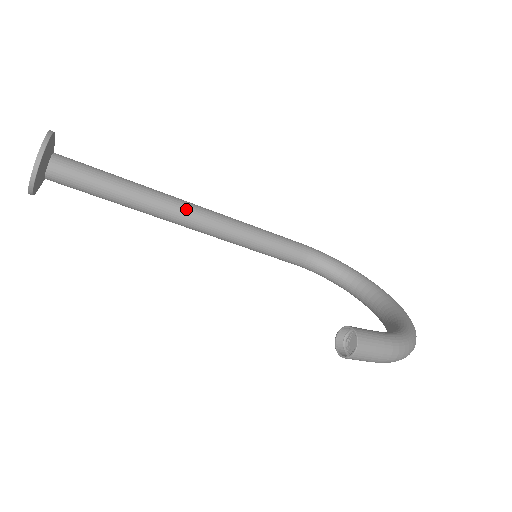
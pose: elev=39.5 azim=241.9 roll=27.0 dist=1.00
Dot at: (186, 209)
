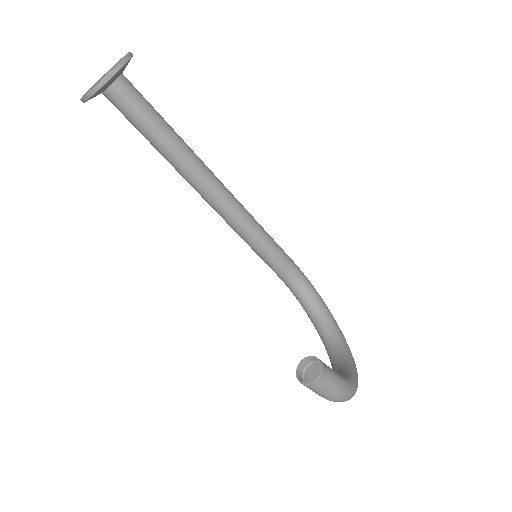
Dot at: (214, 184)
